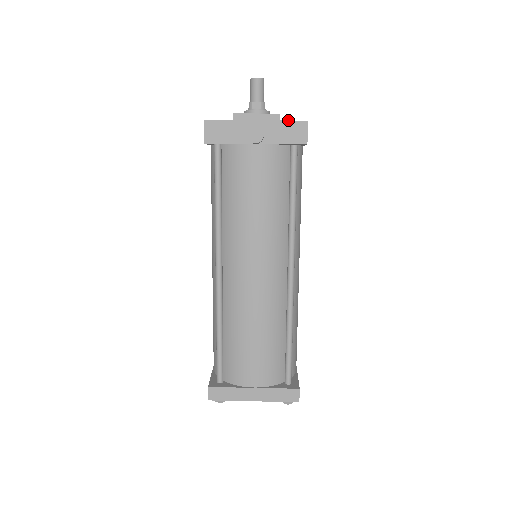
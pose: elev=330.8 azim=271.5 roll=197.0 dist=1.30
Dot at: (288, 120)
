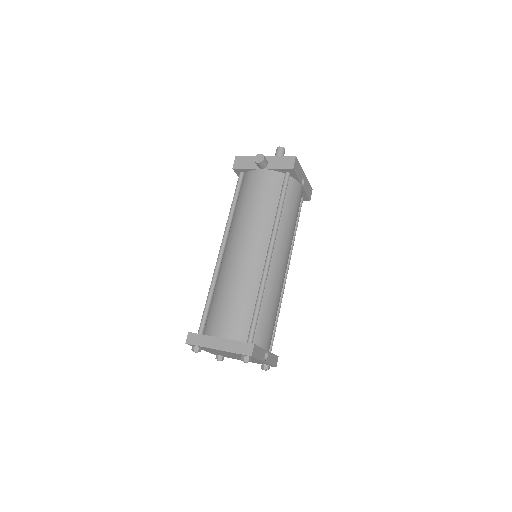
Dot at: (284, 156)
